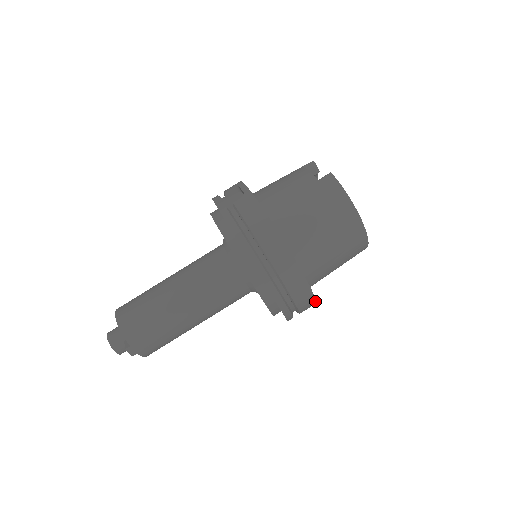
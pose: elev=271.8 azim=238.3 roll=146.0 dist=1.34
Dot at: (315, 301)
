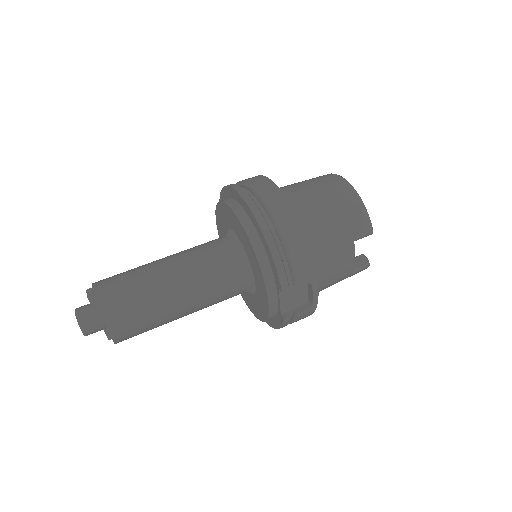
Dot at: (298, 221)
